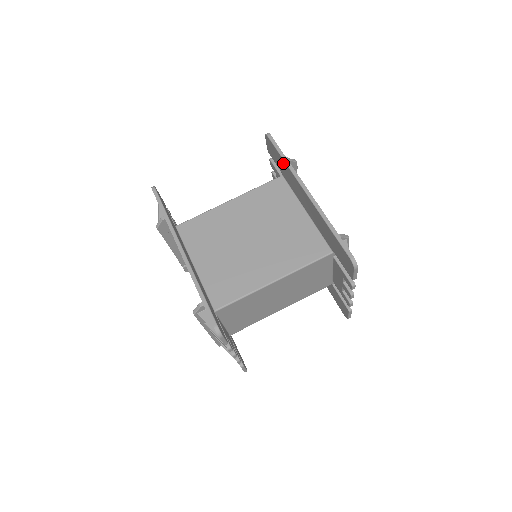
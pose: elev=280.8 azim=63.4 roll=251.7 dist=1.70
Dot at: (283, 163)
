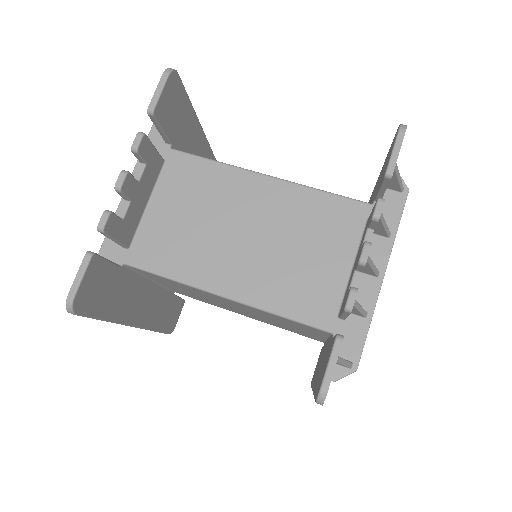
Dot at: occluded
